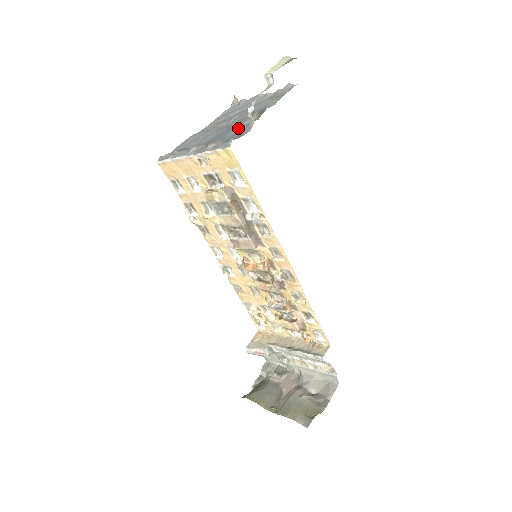
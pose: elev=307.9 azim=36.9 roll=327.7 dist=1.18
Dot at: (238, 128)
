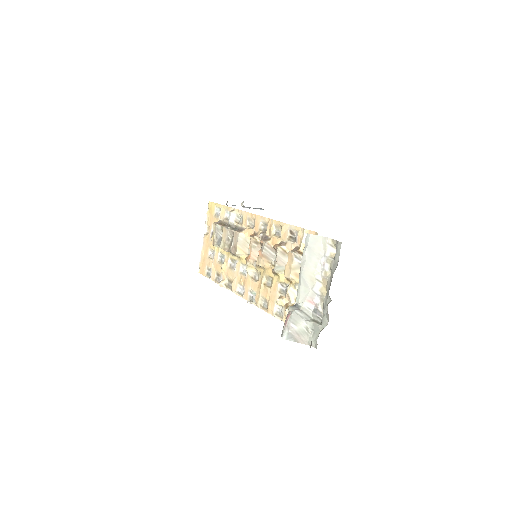
Dot at: occluded
